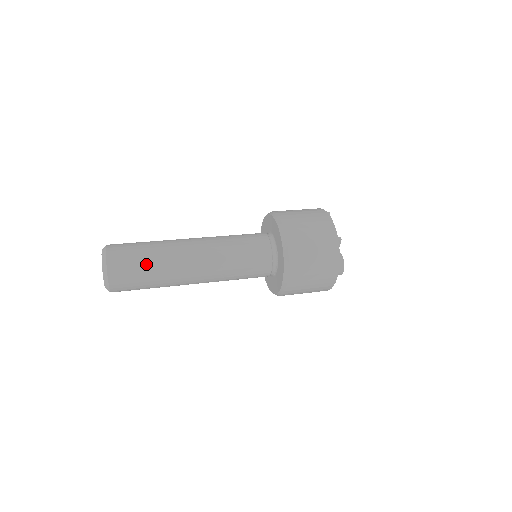
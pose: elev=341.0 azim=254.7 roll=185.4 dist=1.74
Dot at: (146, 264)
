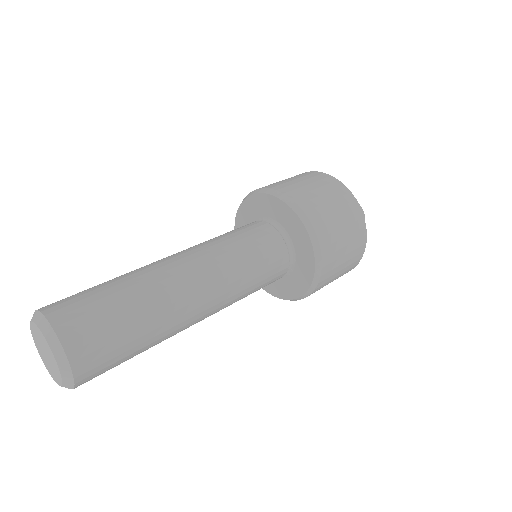
Dot at: (114, 296)
